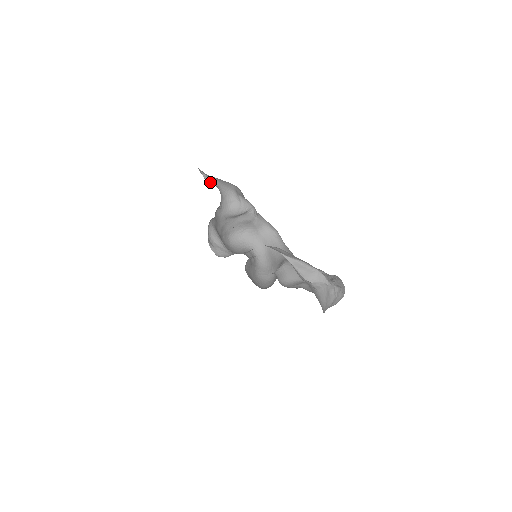
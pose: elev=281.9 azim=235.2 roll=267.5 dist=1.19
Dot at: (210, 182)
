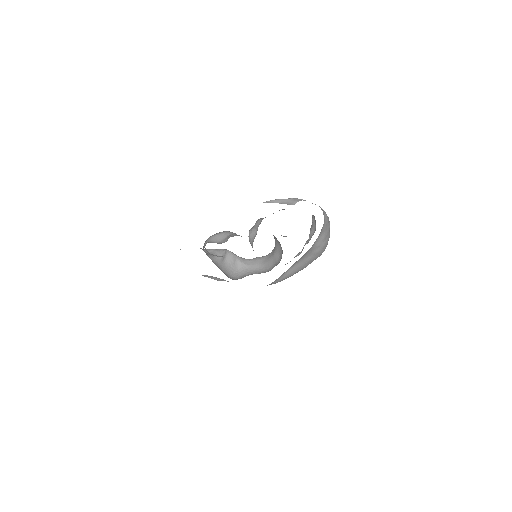
Dot at: occluded
